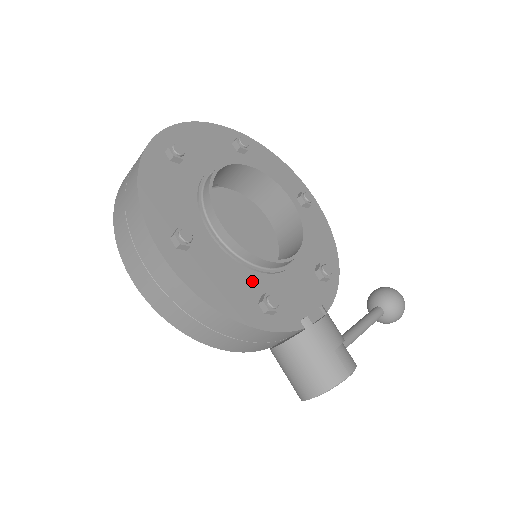
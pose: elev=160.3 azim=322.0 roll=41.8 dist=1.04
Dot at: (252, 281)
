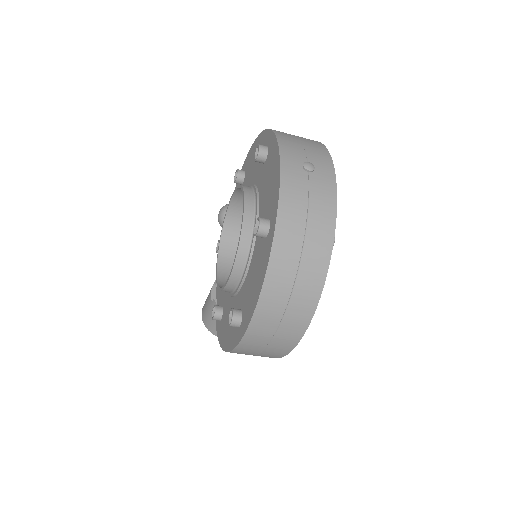
Dot at: occluded
